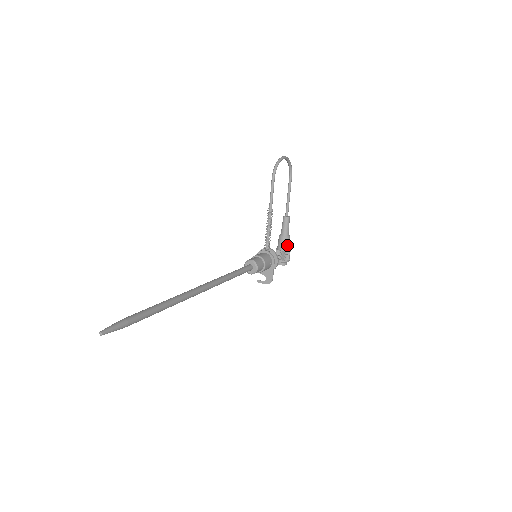
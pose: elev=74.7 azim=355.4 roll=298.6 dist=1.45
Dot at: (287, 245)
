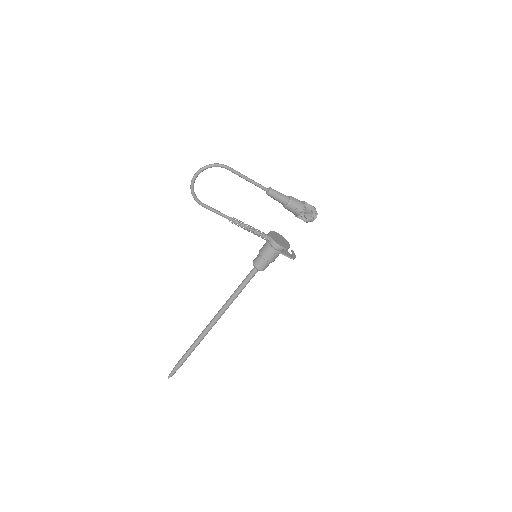
Dot at: (293, 211)
